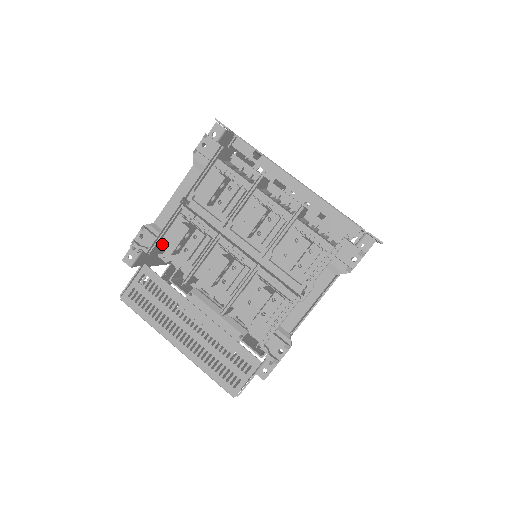
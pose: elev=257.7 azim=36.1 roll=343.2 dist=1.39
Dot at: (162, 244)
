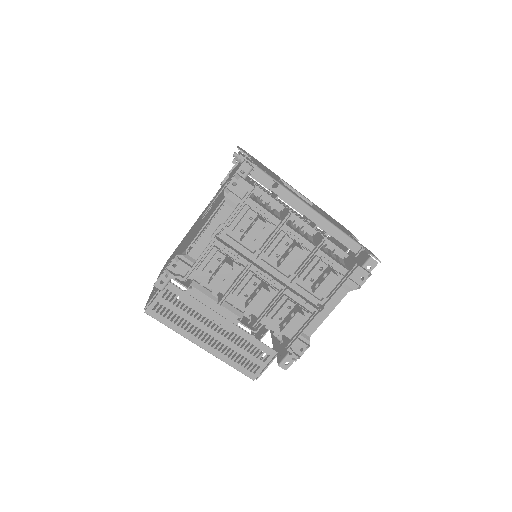
Dot at: (196, 272)
